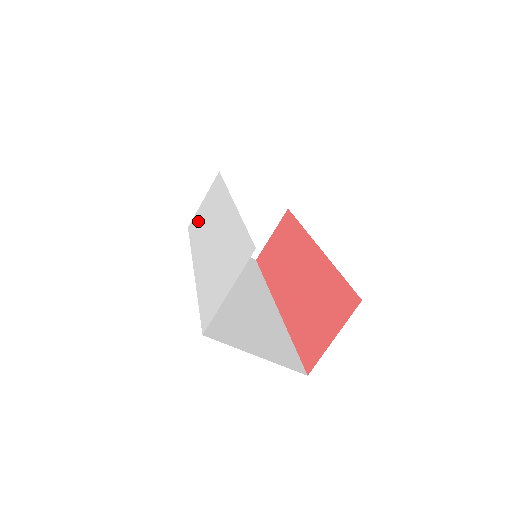
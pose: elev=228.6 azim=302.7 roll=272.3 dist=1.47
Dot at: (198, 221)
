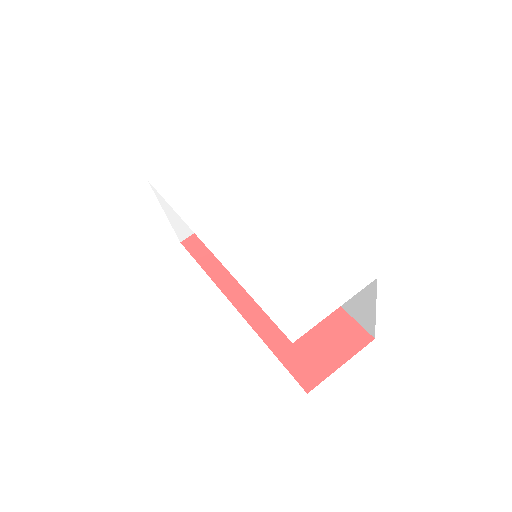
Dot at: (183, 185)
